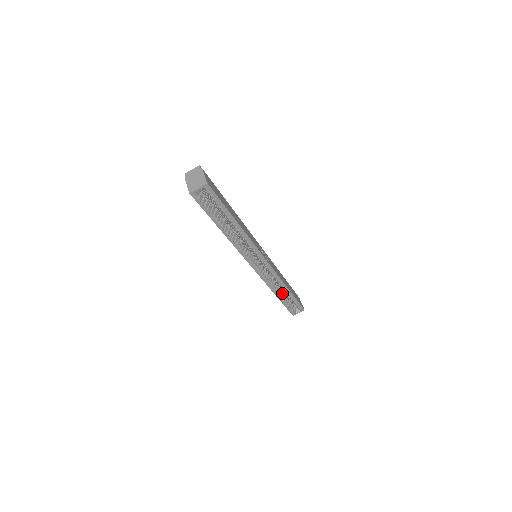
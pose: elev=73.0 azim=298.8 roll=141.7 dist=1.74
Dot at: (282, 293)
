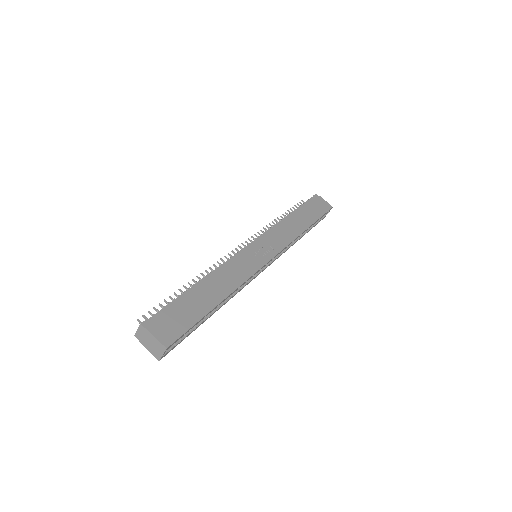
Dot at: occluded
